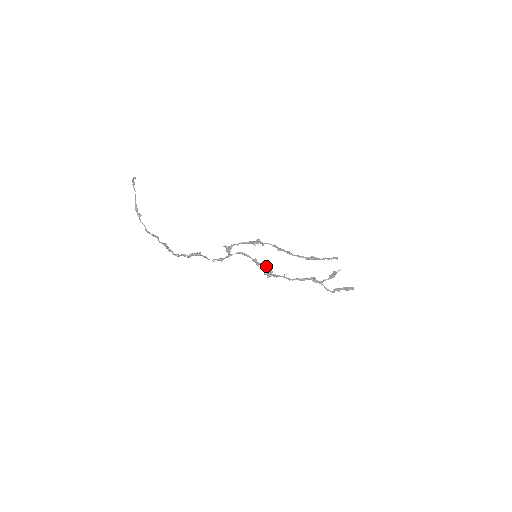
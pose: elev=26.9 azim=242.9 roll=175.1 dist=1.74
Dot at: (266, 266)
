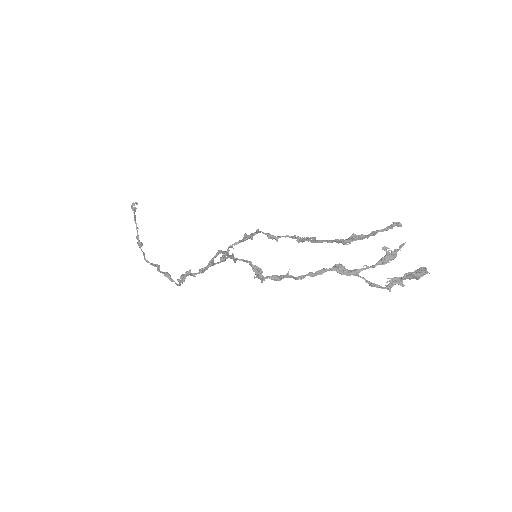
Dot at: (243, 259)
